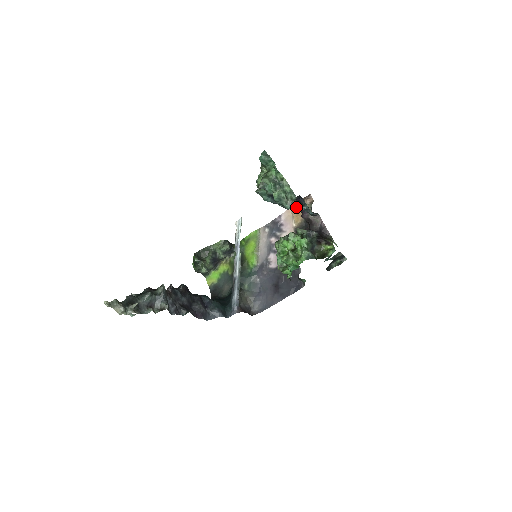
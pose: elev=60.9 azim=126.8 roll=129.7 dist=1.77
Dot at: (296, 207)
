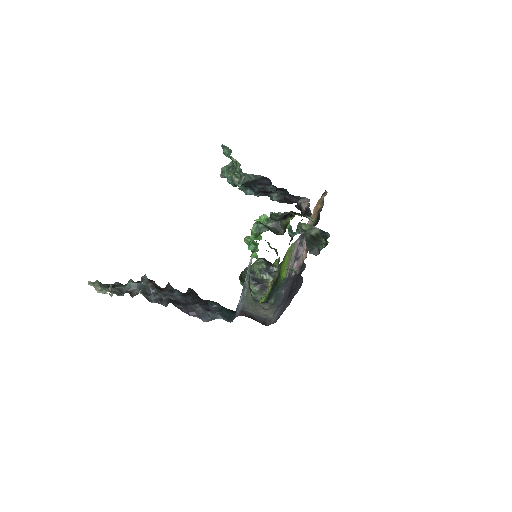
Dot at: (284, 197)
